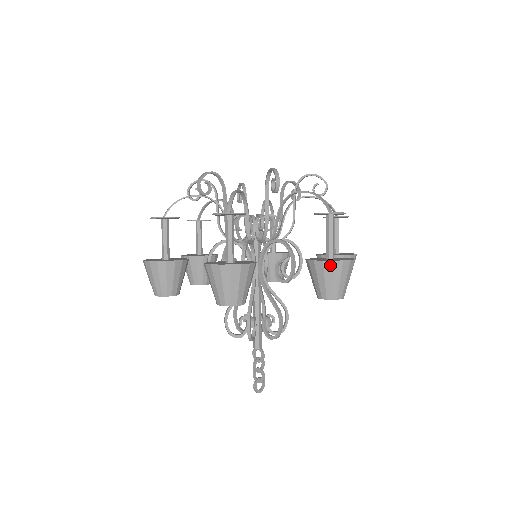
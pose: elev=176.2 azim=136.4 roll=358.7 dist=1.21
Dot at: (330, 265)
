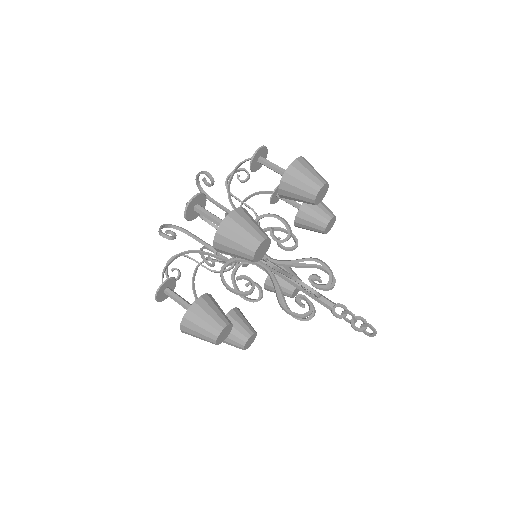
Dot at: occluded
